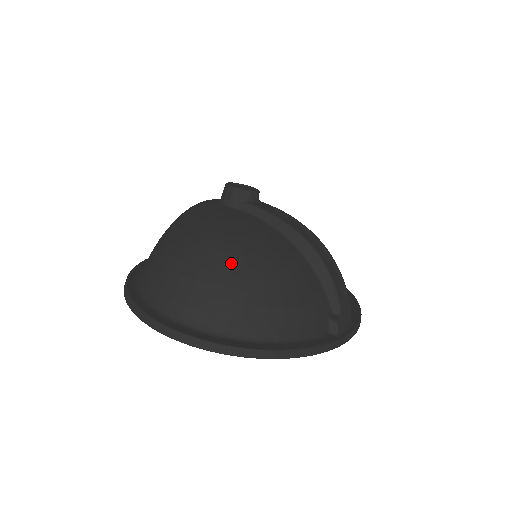
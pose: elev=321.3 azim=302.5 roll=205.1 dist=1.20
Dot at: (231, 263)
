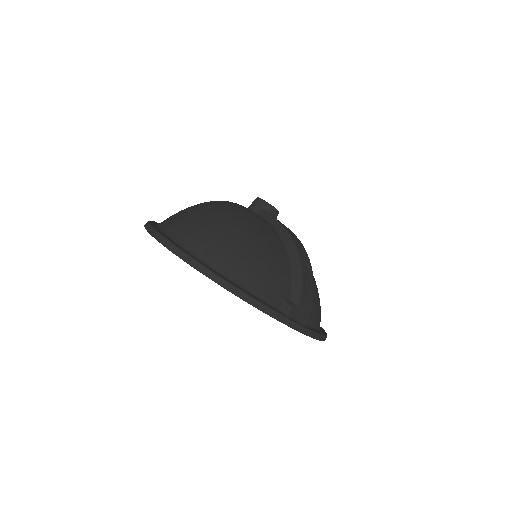
Dot at: (228, 221)
